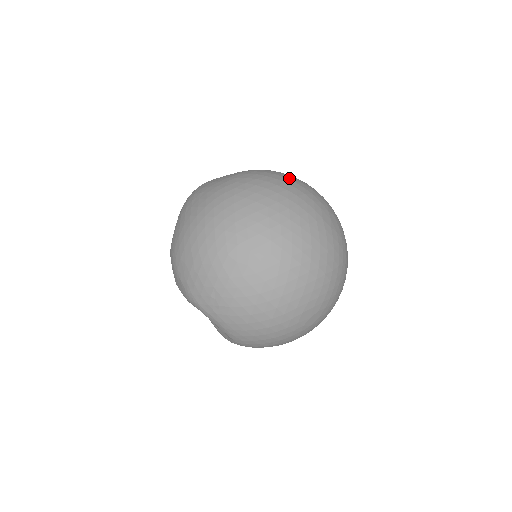
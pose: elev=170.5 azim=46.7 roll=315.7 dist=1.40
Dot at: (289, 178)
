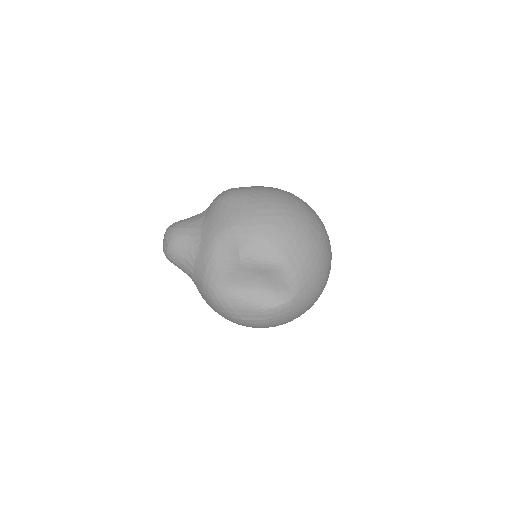
Dot at: occluded
